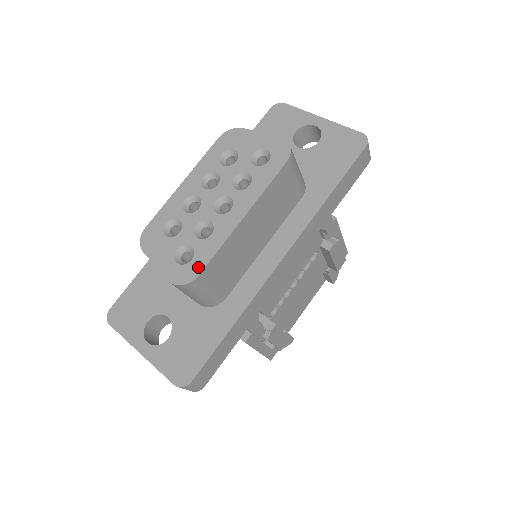
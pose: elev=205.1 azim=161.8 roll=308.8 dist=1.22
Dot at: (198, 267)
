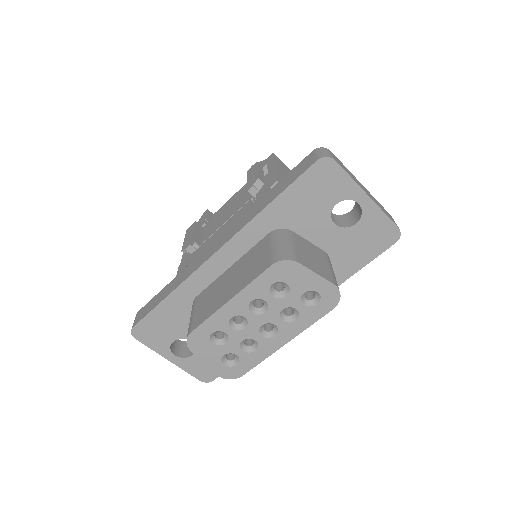
Dot at: (243, 371)
